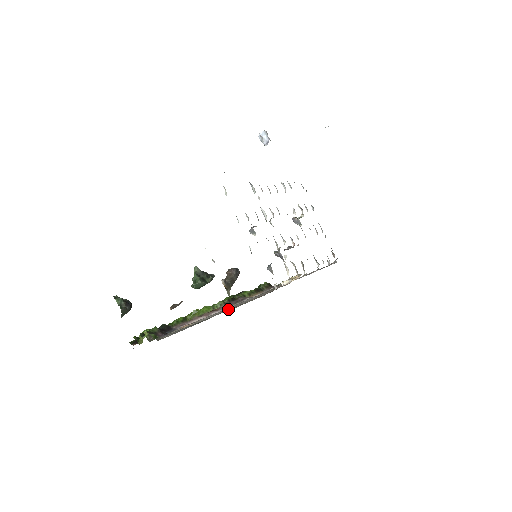
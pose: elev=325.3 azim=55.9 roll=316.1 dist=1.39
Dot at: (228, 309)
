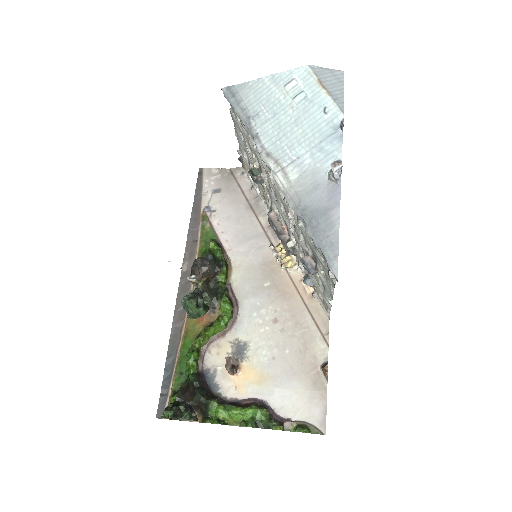
Dot at: (285, 338)
